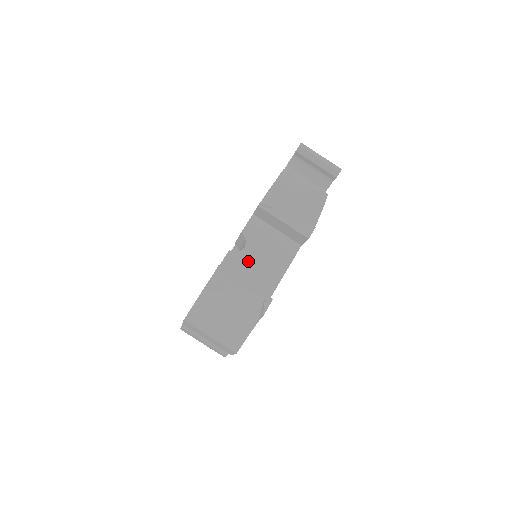
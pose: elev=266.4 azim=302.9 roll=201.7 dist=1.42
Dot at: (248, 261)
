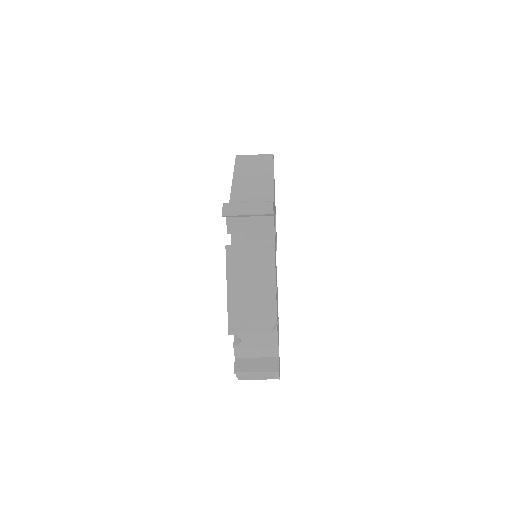
Dot at: (249, 345)
